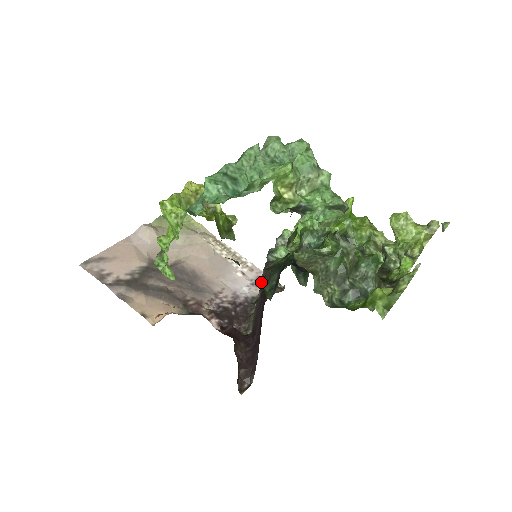
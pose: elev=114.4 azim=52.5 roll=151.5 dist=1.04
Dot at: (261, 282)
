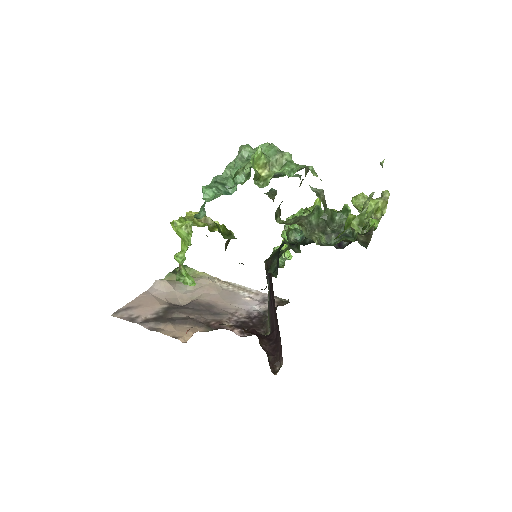
Dot at: occluded
